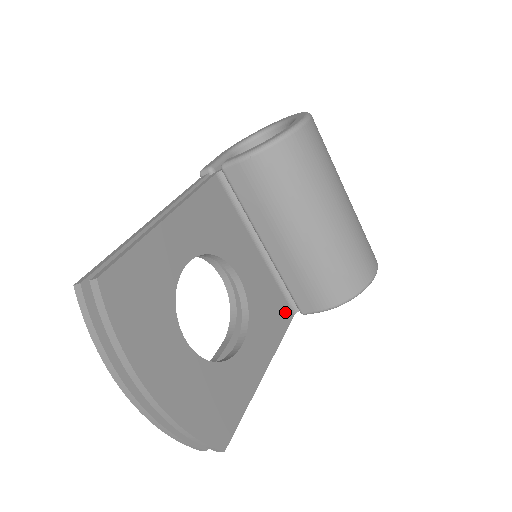
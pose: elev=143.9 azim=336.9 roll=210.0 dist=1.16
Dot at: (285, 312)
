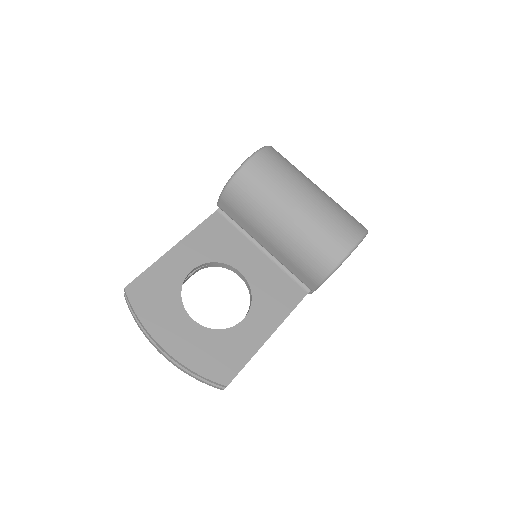
Dot at: (295, 292)
